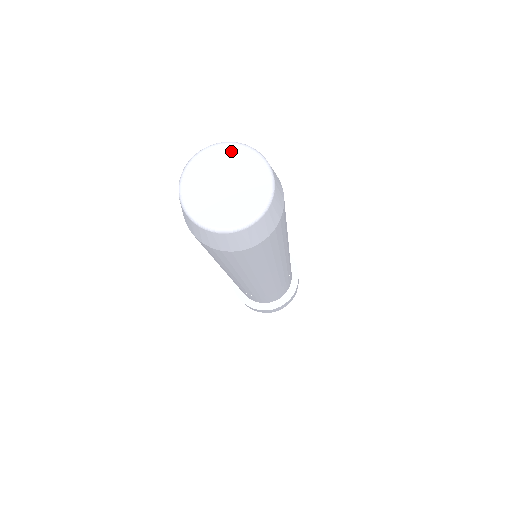
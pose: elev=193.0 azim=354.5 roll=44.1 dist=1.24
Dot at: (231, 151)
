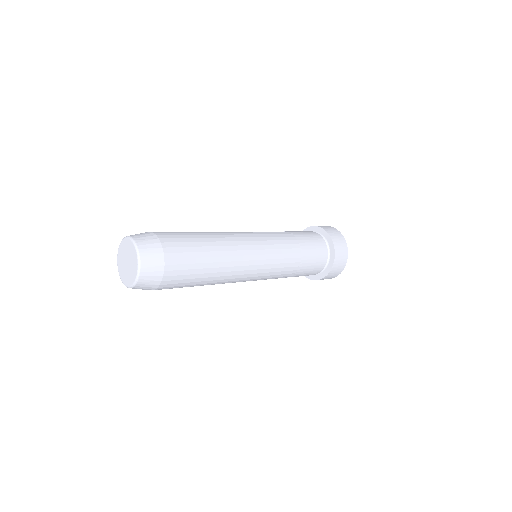
Dot at: (128, 243)
